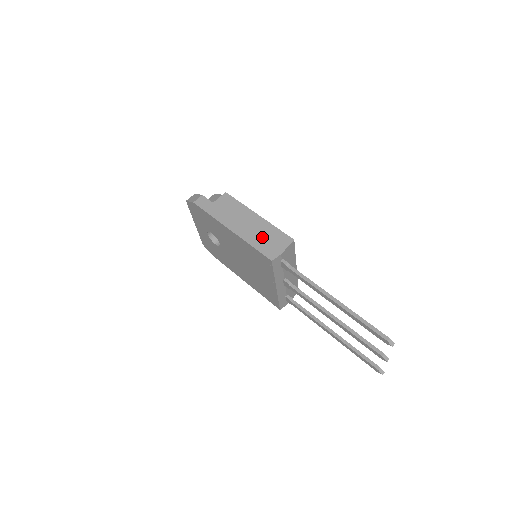
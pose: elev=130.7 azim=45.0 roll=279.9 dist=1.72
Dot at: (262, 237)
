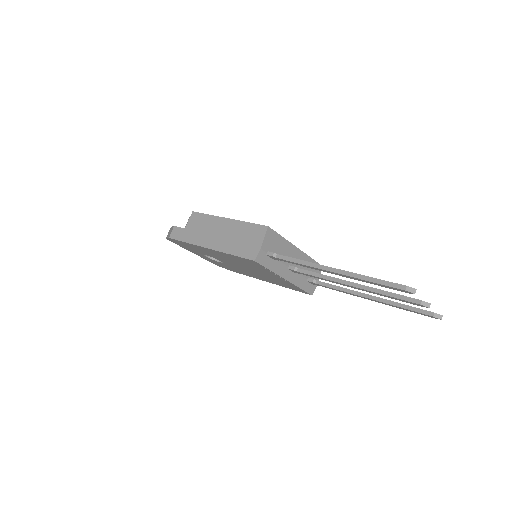
Dot at: (238, 240)
